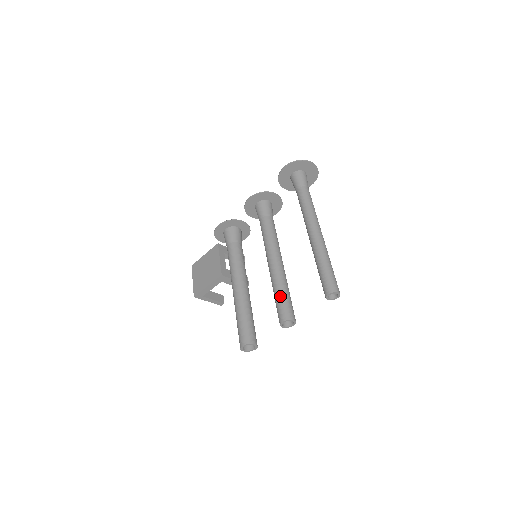
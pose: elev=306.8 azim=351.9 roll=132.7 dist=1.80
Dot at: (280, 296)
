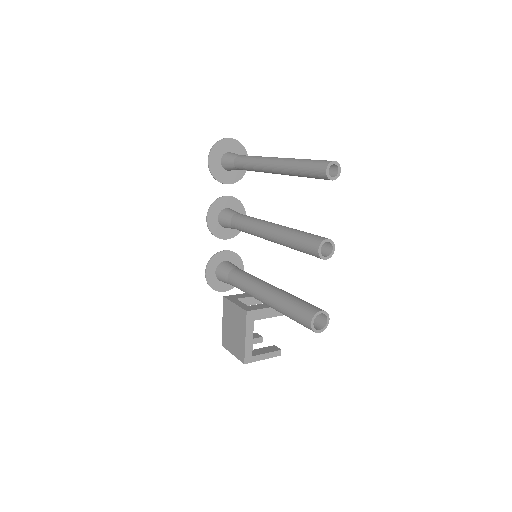
Dot at: (296, 238)
